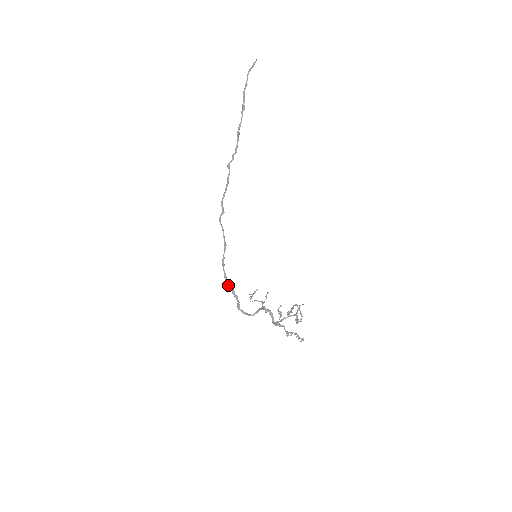
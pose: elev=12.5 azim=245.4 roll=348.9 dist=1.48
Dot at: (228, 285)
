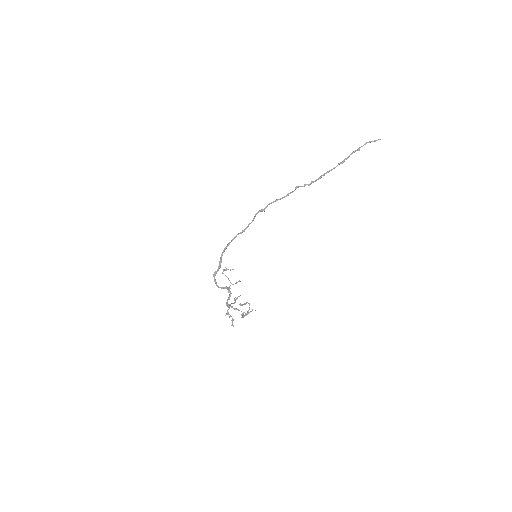
Dot at: occluded
